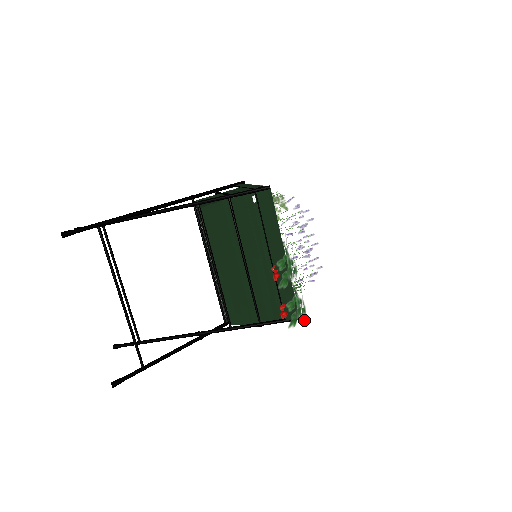
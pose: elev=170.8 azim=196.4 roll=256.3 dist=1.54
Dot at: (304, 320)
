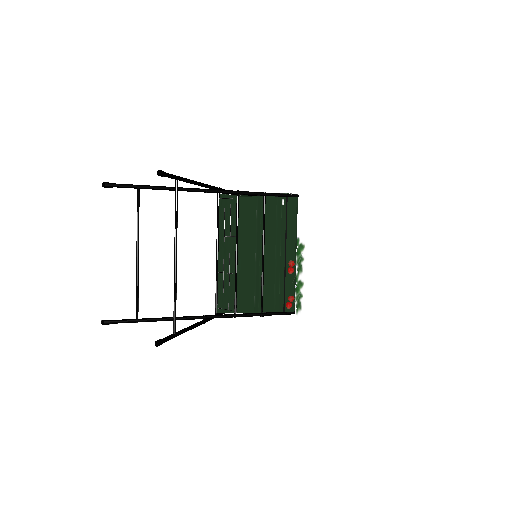
Dot at: occluded
